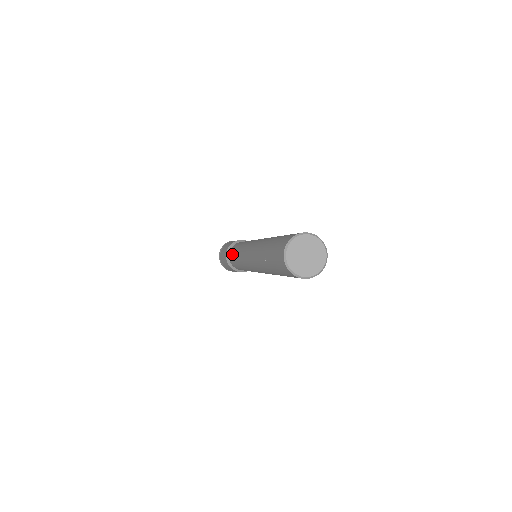
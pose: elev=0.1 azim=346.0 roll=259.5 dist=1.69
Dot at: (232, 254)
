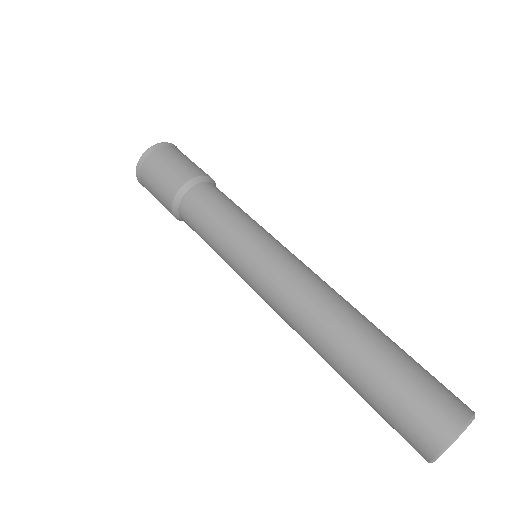
Dot at: occluded
